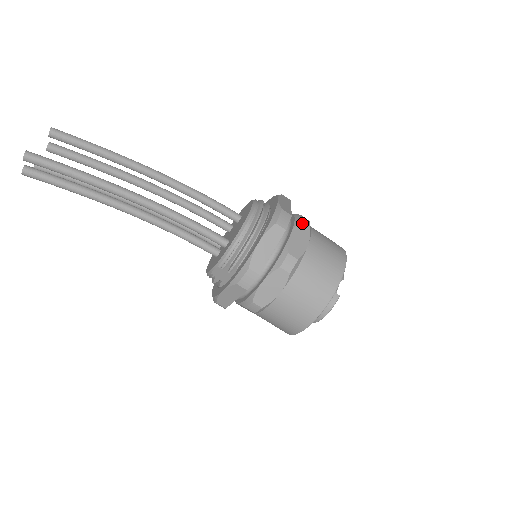
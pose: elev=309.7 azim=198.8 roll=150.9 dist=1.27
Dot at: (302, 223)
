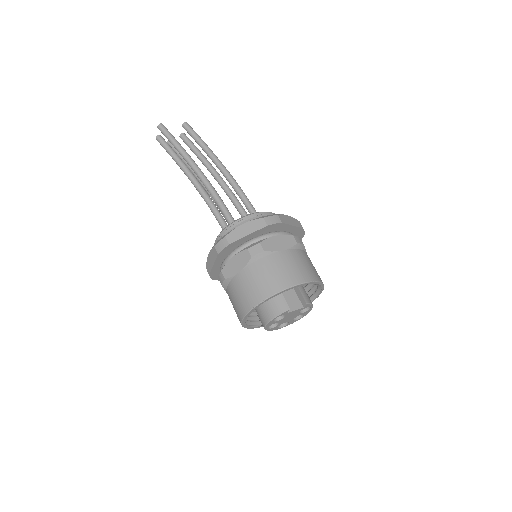
Dot at: (292, 237)
